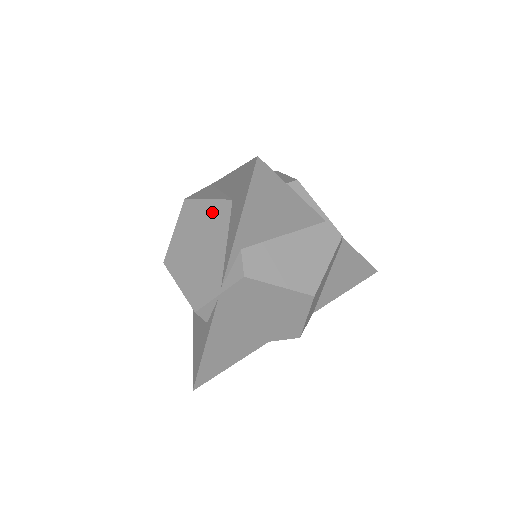
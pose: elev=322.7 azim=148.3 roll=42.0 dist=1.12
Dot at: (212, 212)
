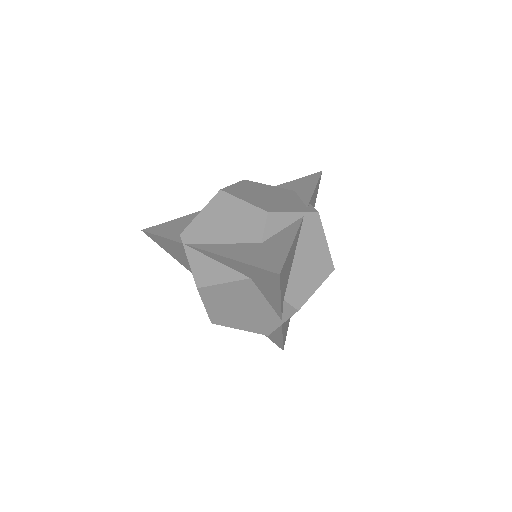
Dot at: (236, 289)
